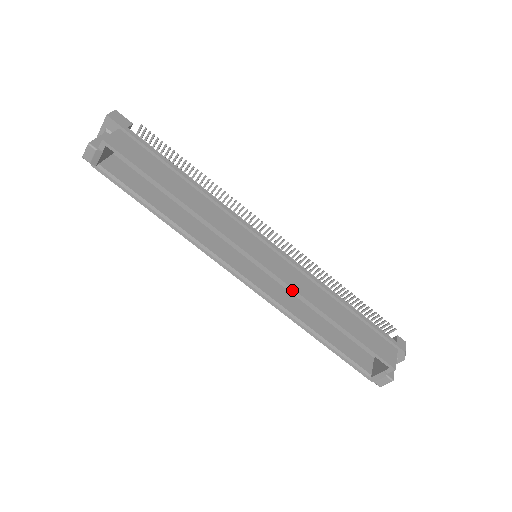
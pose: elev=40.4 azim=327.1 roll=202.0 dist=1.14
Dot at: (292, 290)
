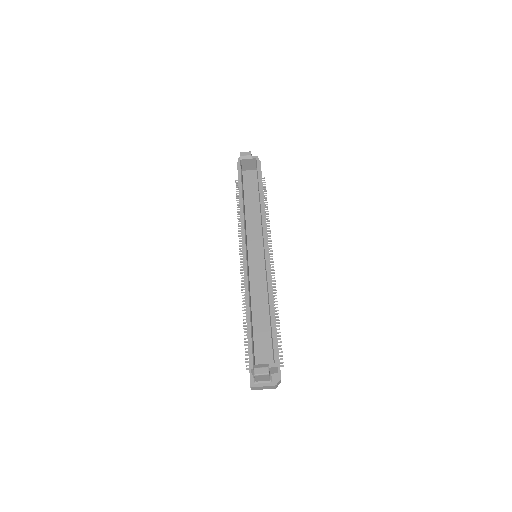
Dot at: (268, 273)
